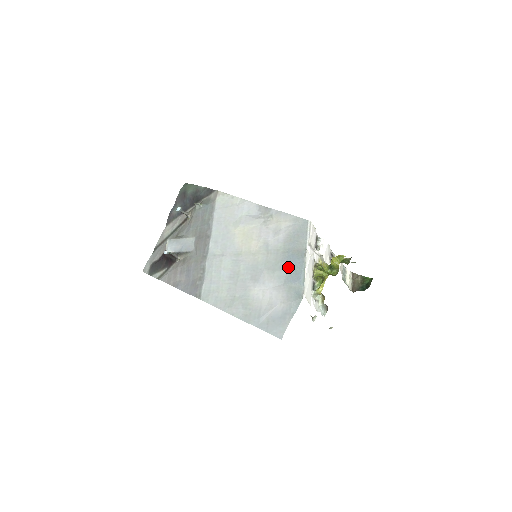
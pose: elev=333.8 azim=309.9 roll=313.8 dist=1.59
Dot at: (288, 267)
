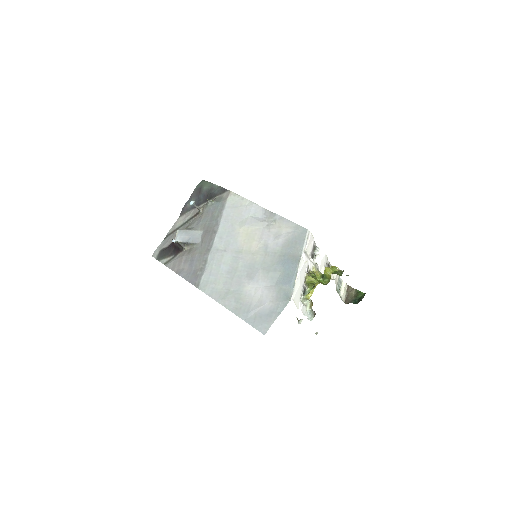
Dot at: (282, 270)
